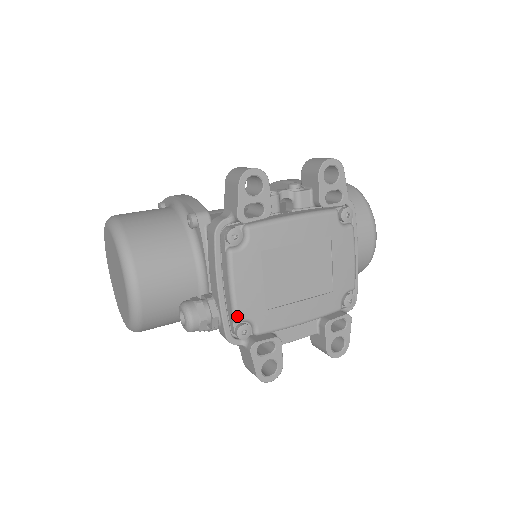
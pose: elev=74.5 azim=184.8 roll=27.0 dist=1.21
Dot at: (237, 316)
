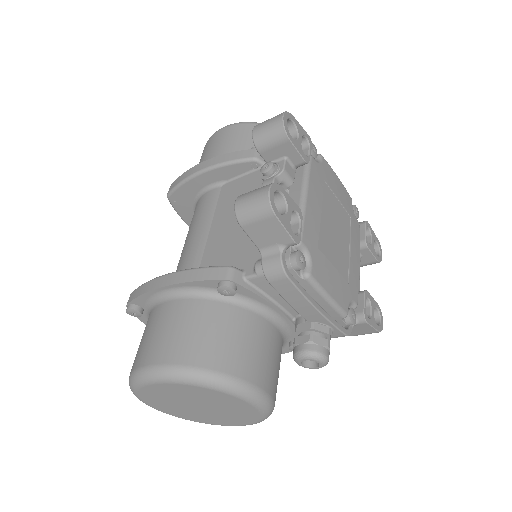
Dot at: (345, 312)
